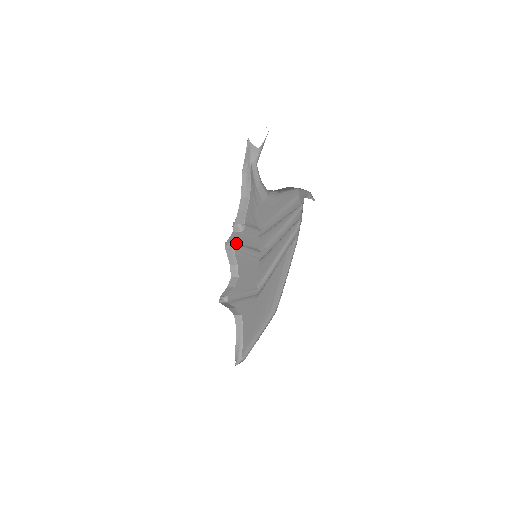
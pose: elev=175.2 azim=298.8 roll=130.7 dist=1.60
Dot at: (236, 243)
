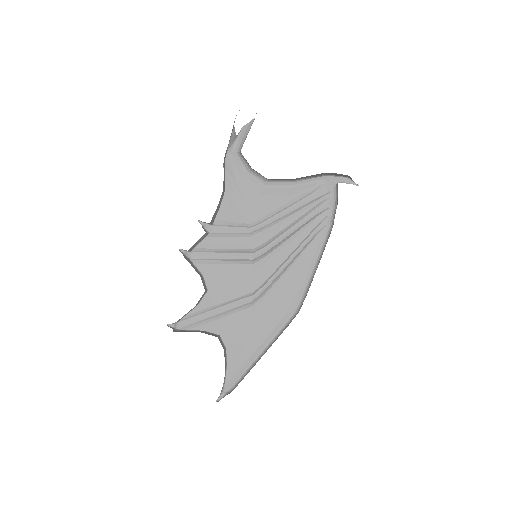
Dot at: (195, 250)
